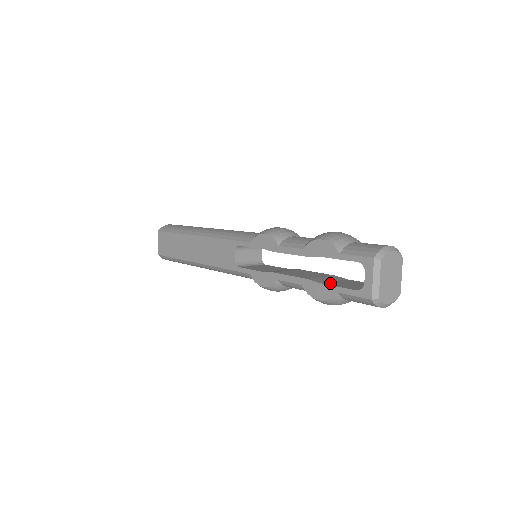
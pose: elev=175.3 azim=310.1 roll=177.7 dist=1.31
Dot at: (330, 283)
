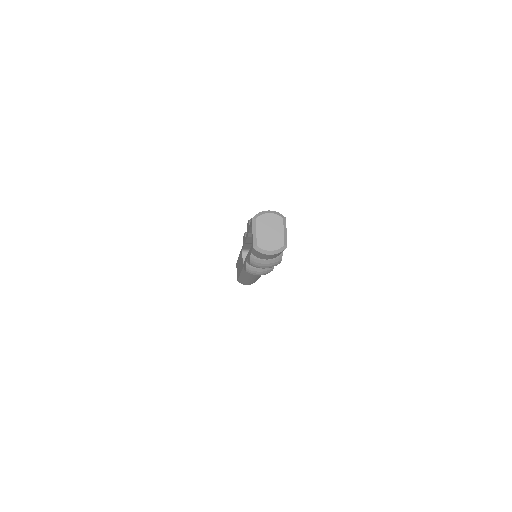
Dot at: occluded
